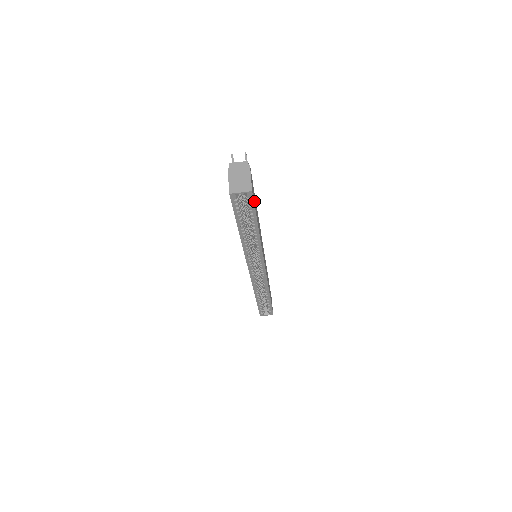
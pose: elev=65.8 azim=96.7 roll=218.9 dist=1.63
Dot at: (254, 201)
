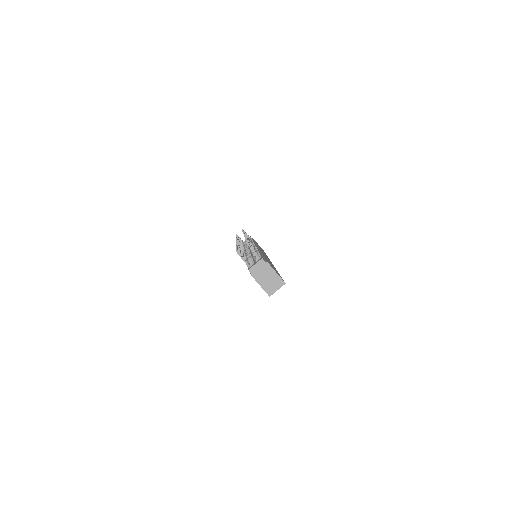
Dot at: occluded
